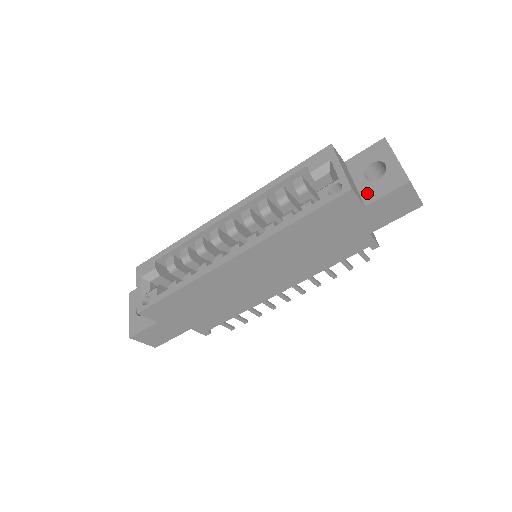
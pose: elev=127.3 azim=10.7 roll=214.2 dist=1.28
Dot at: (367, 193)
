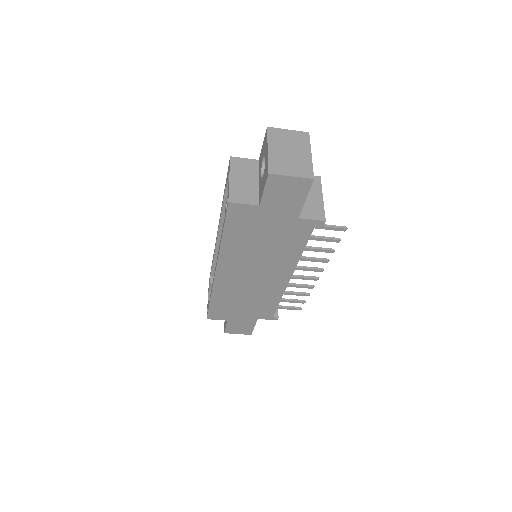
Dot at: (260, 191)
